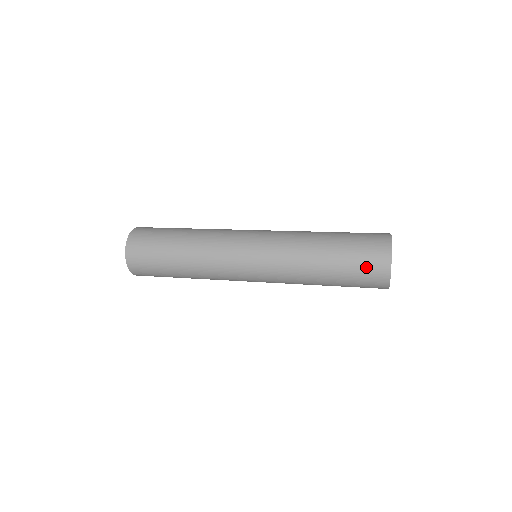
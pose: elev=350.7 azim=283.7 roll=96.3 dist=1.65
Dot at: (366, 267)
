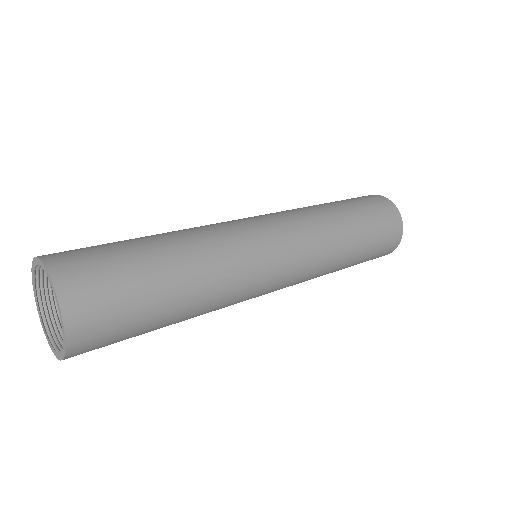
Dot at: (379, 209)
